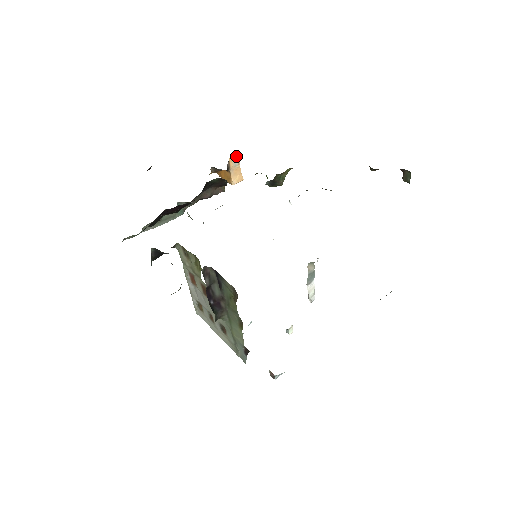
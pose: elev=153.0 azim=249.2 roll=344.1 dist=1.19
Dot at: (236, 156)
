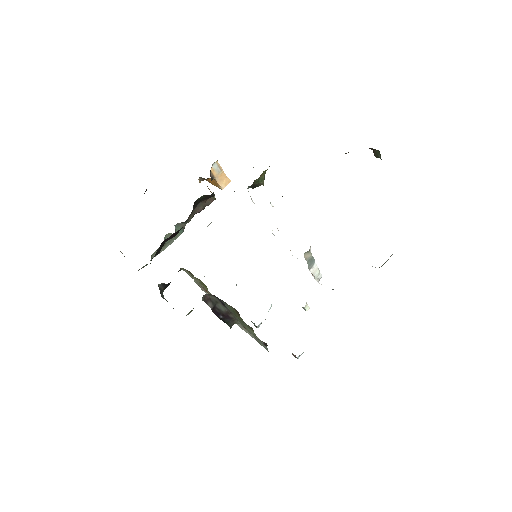
Dot at: (216, 165)
